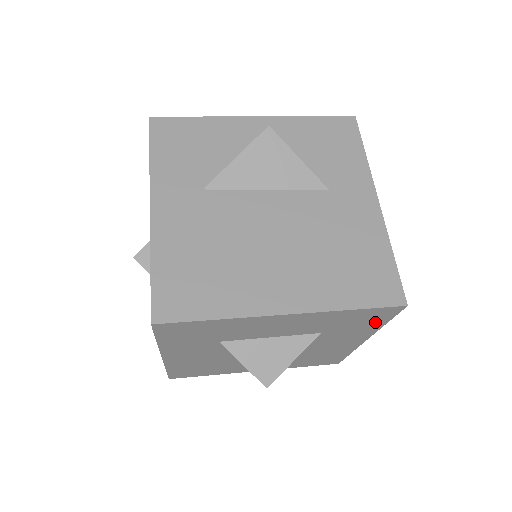
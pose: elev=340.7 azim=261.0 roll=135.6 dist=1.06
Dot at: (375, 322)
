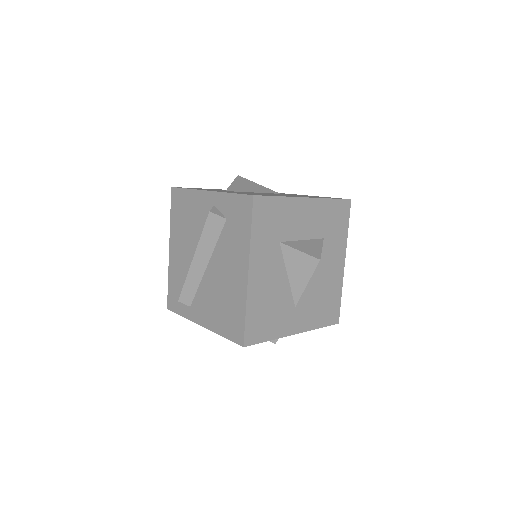
Dot at: (343, 225)
